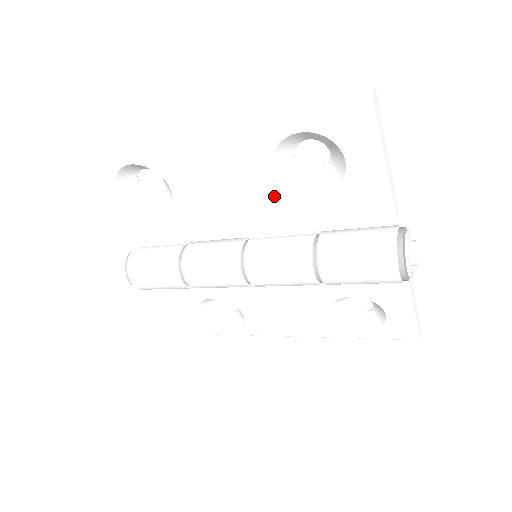
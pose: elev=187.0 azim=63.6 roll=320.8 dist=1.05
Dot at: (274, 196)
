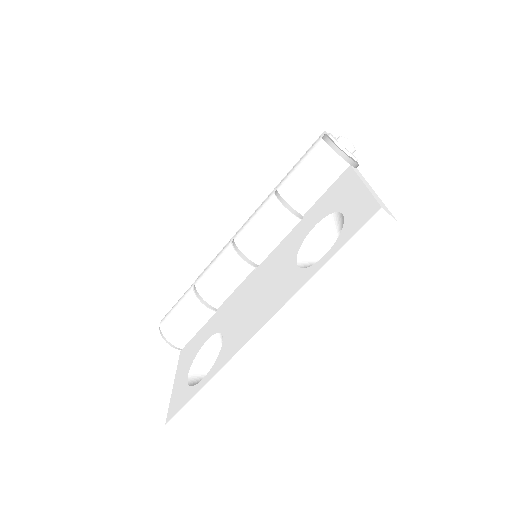
Dot at: occluded
